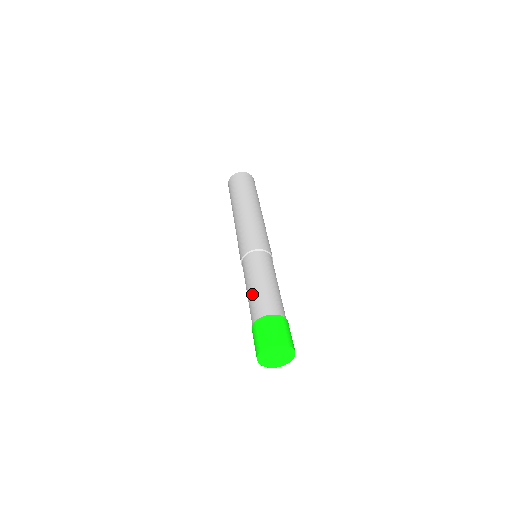
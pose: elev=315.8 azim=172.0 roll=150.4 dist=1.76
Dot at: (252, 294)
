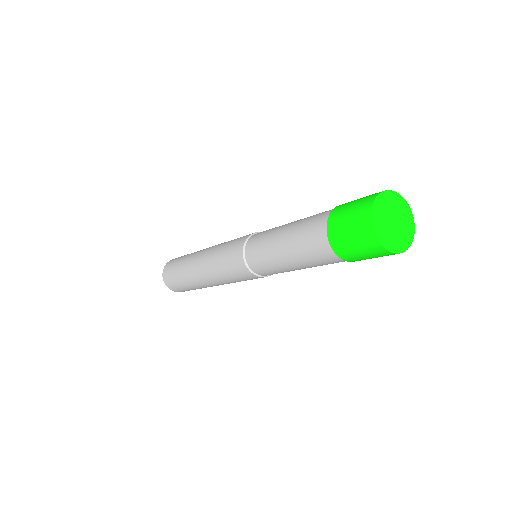
Dot at: (294, 227)
